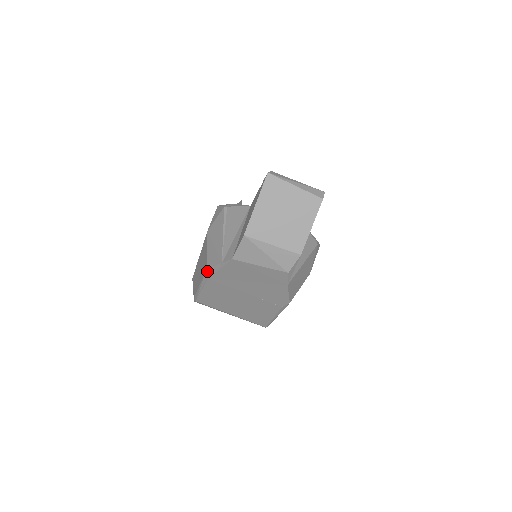
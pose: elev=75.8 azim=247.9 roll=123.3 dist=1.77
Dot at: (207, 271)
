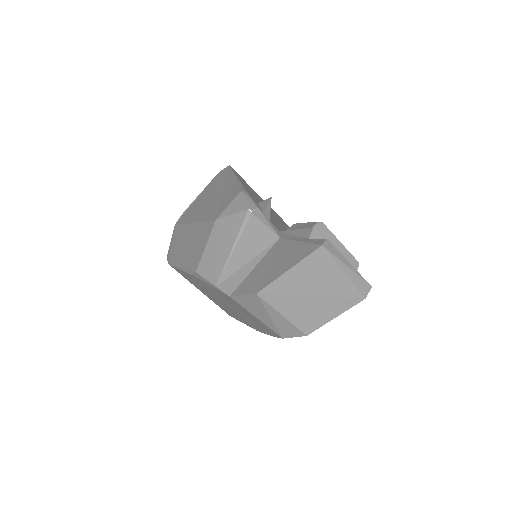
Dot at: (195, 273)
